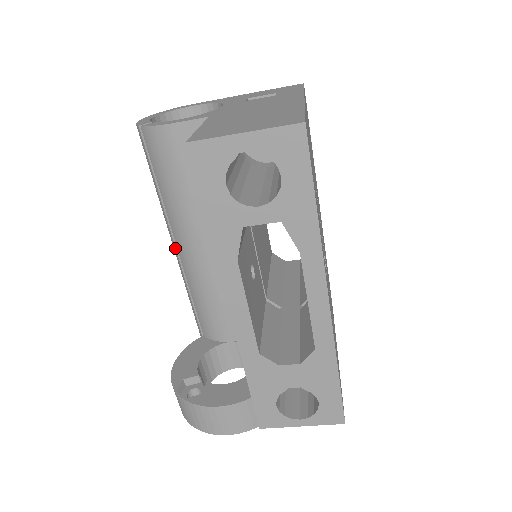
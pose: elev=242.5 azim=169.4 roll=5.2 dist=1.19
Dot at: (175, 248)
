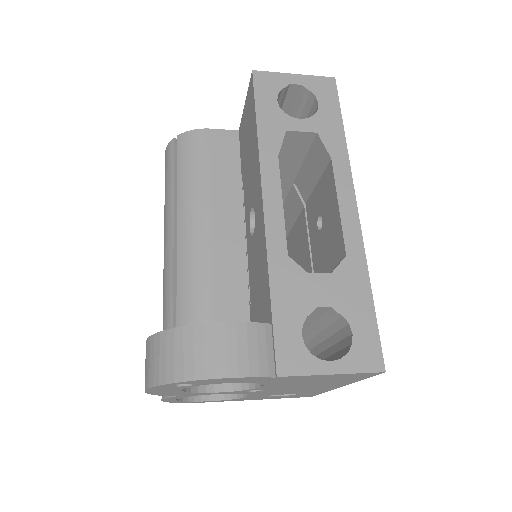
Dot at: (173, 241)
